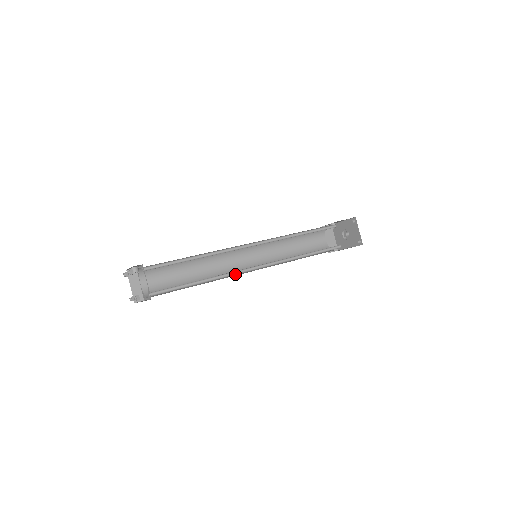
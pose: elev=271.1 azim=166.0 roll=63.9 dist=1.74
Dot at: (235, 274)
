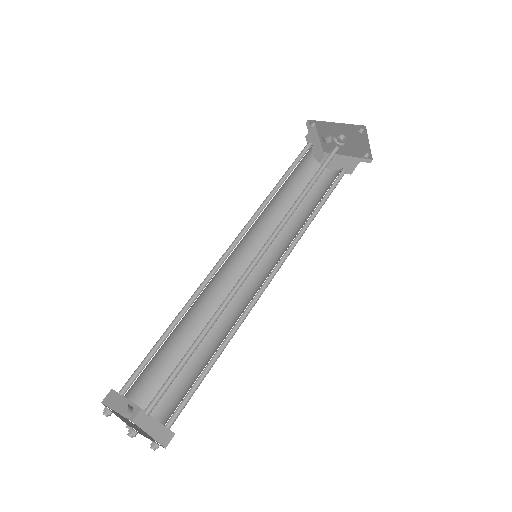
Dot at: (248, 309)
